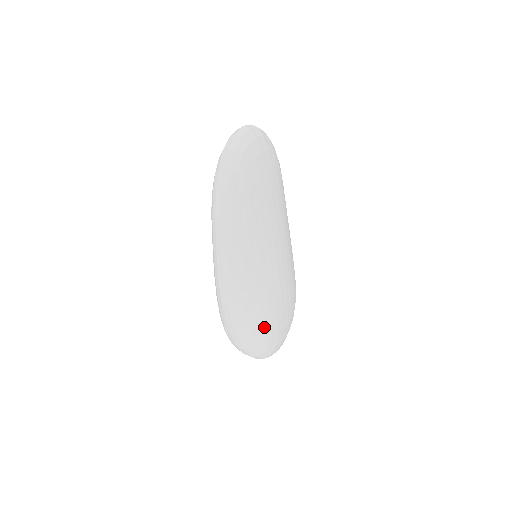
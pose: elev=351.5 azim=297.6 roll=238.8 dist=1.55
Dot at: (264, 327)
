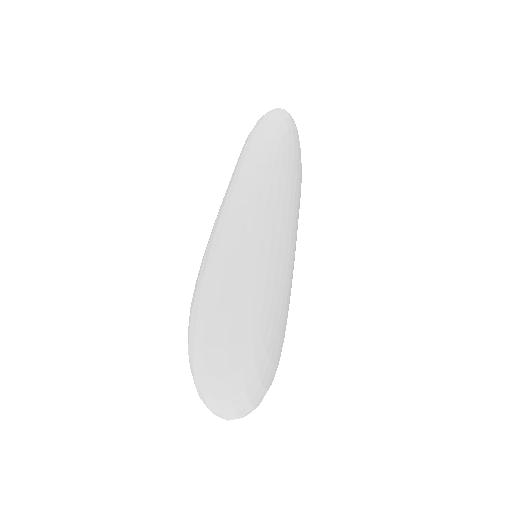
Dot at: (260, 311)
